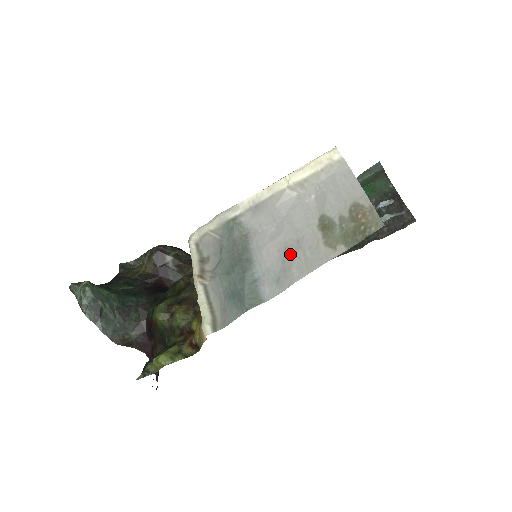
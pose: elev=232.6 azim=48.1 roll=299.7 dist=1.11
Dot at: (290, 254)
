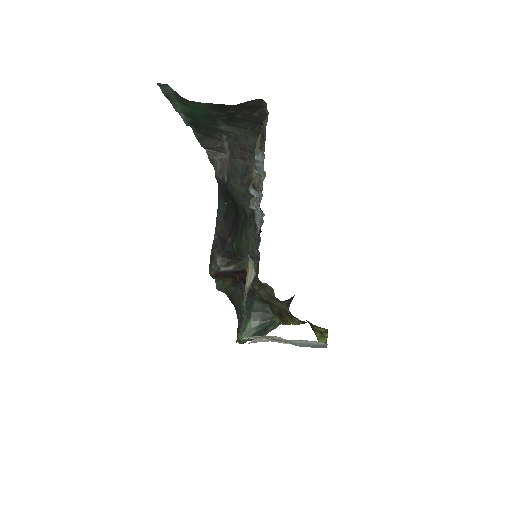
Dot at: occluded
